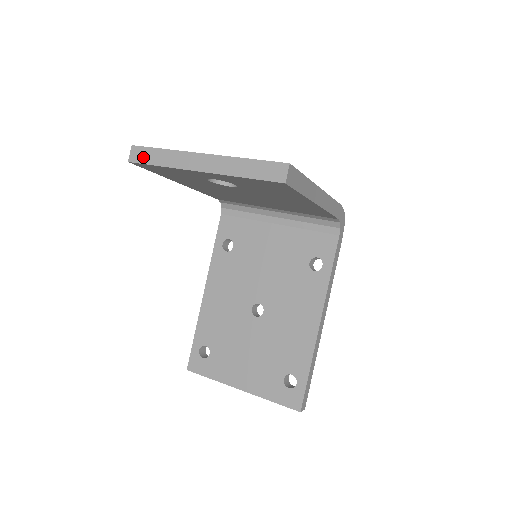
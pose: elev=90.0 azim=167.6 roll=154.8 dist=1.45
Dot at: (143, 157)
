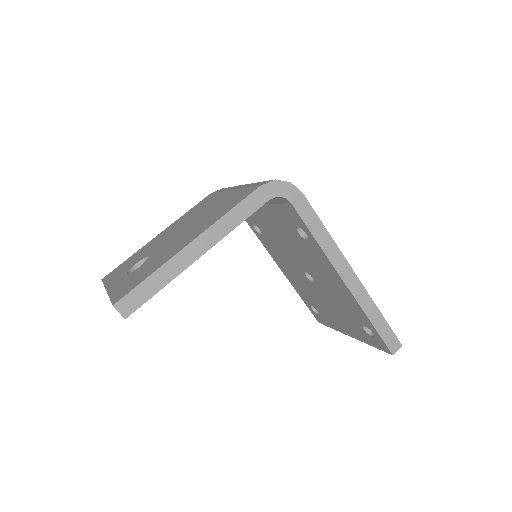
Dot at: occluded
